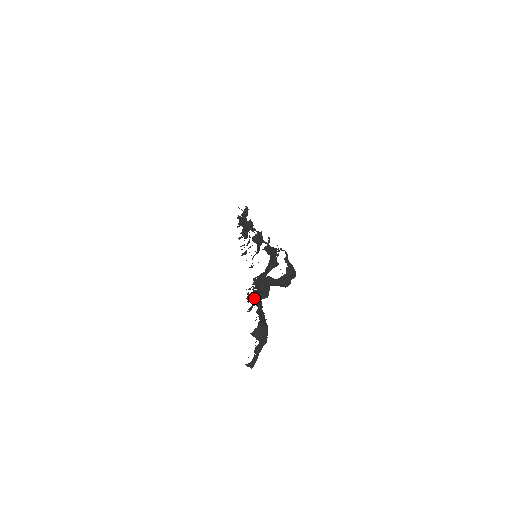
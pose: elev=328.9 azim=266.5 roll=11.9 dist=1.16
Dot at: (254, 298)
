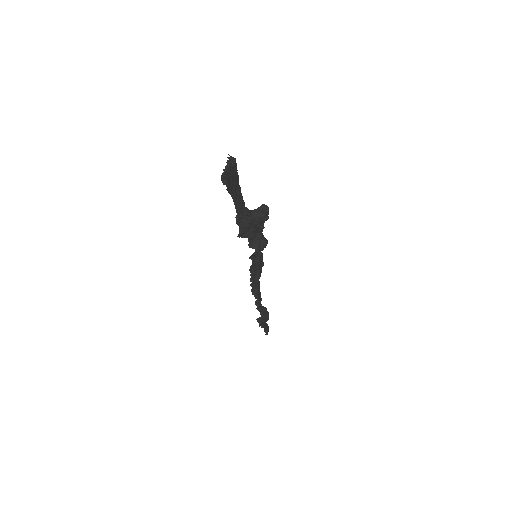
Dot at: (242, 221)
